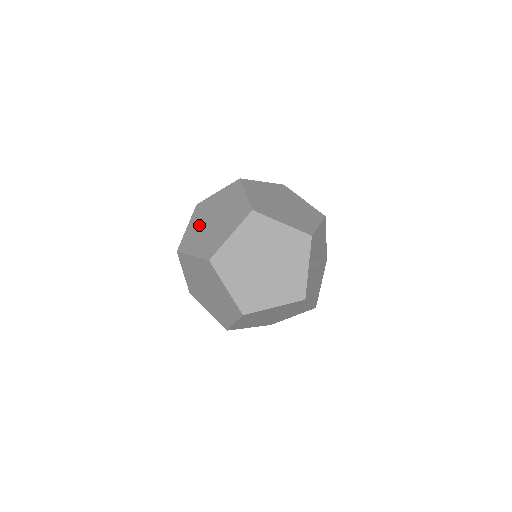
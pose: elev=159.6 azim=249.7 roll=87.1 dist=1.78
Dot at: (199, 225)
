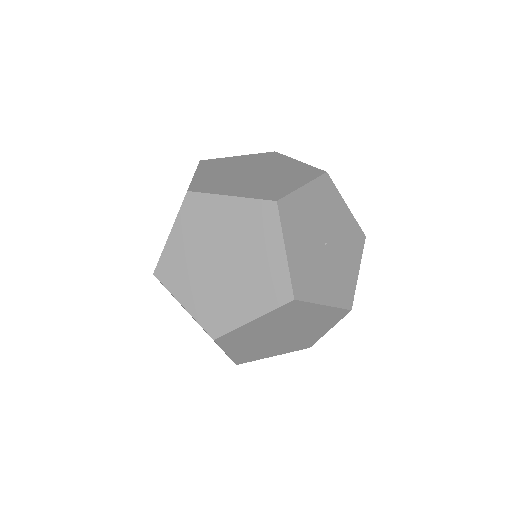
Dot at: occluded
